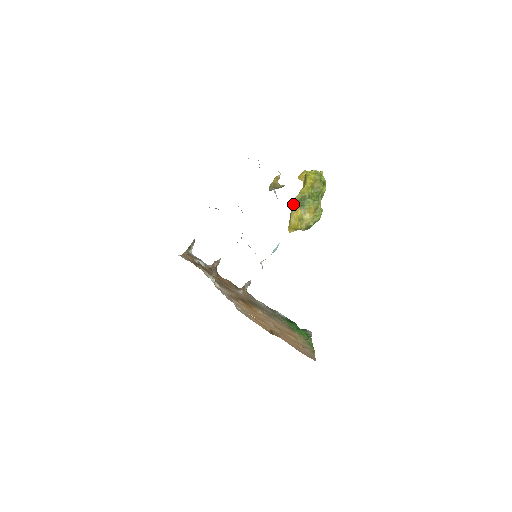
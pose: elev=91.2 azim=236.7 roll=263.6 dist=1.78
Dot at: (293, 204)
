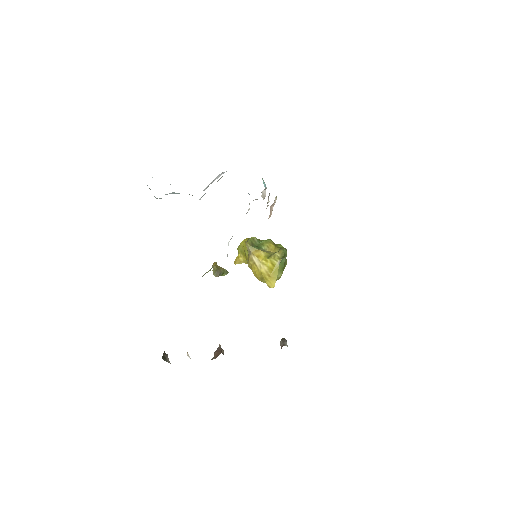
Dot at: (250, 259)
